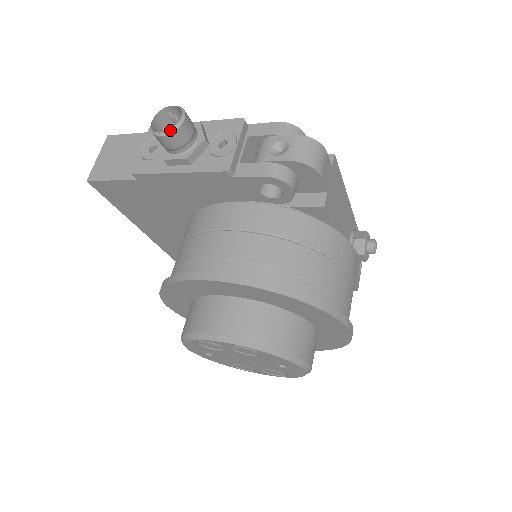
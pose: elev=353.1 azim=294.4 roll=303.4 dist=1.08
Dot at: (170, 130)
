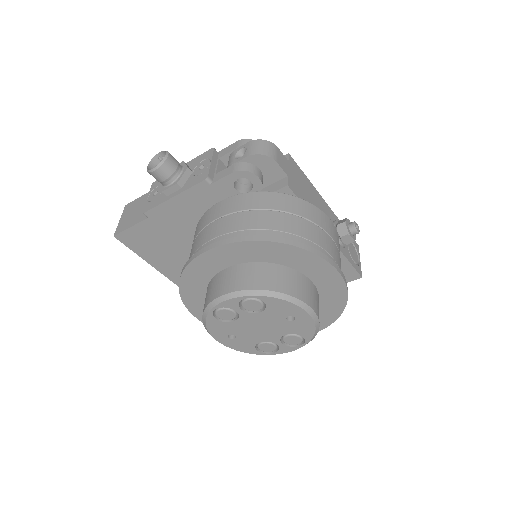
Dot at: (159, 164)
